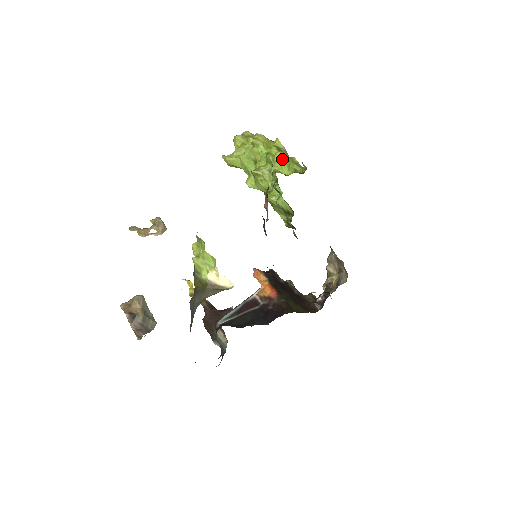
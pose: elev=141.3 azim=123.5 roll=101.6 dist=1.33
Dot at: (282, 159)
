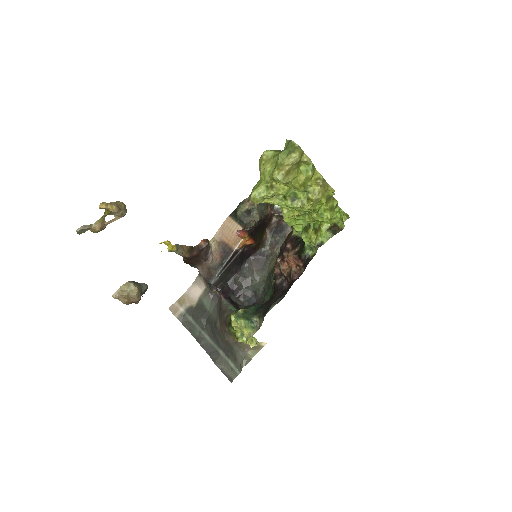
Dot at: occluded
